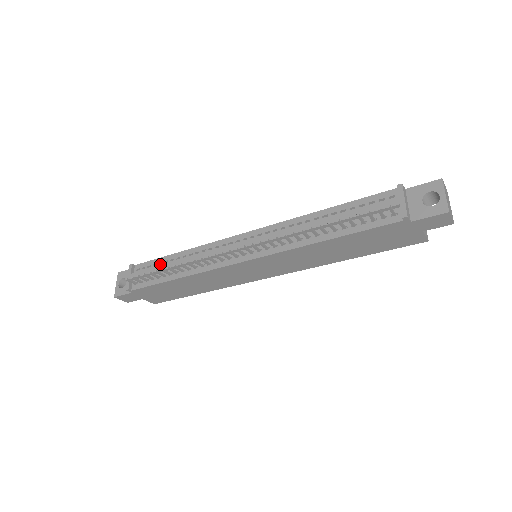
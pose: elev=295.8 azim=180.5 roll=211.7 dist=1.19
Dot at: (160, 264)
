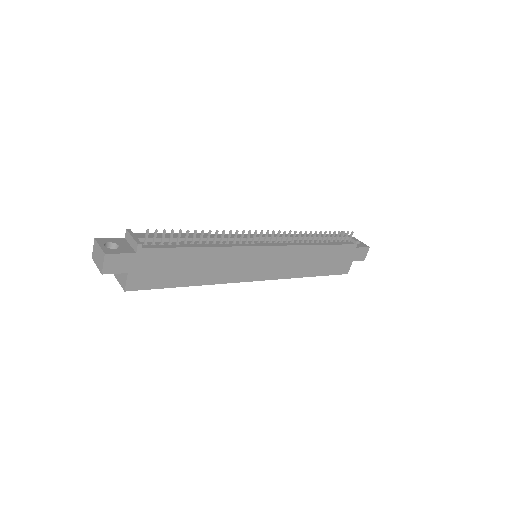
Dot at: occluded
